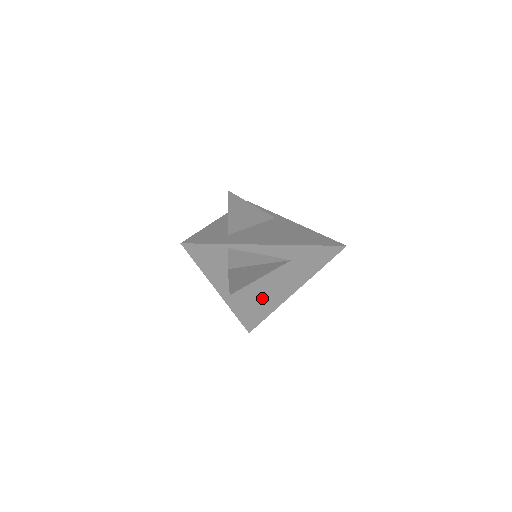
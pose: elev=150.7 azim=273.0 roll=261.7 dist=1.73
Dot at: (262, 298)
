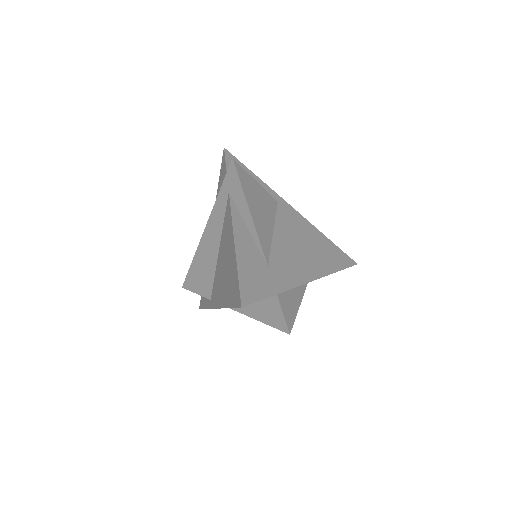
Dot at: occluded
